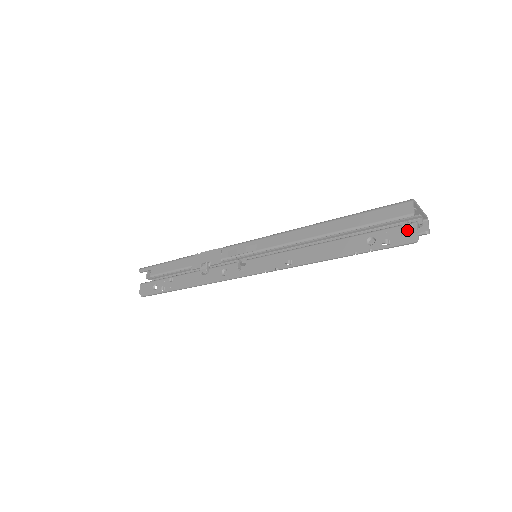
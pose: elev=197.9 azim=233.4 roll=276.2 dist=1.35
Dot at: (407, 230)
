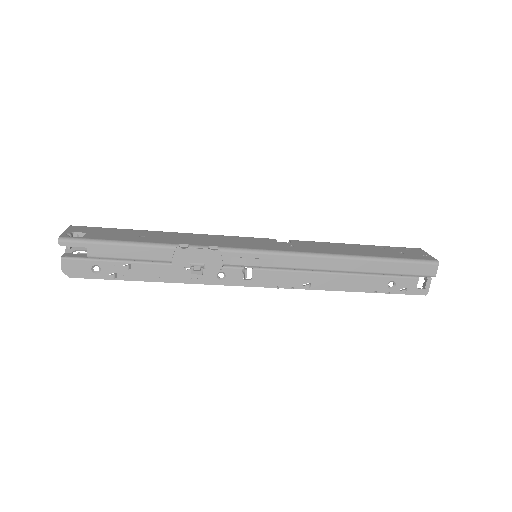
Dot at: (426, 288)
